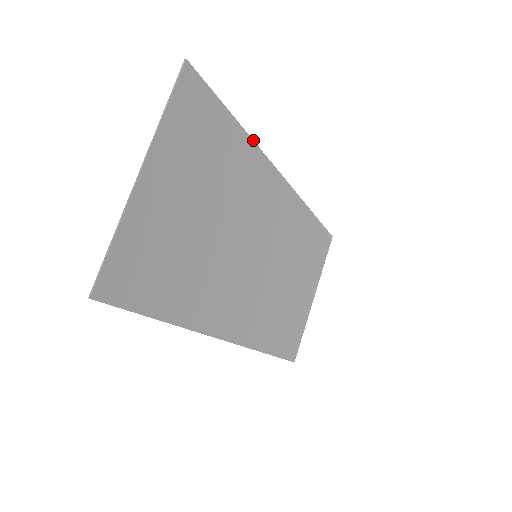
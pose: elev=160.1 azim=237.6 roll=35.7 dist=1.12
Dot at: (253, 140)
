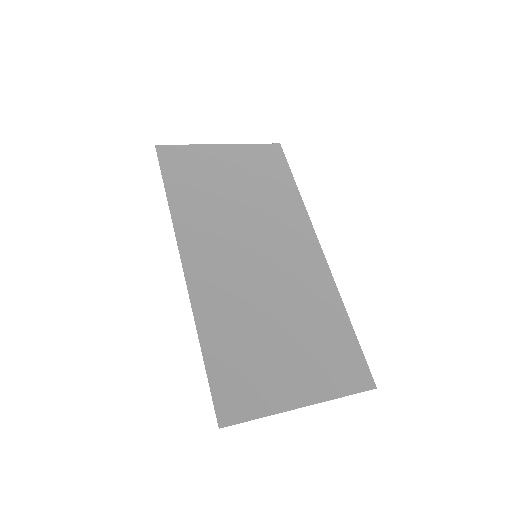
Dot at: occluded
